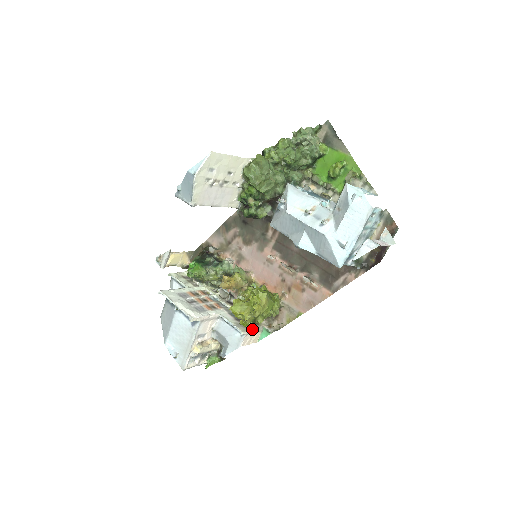
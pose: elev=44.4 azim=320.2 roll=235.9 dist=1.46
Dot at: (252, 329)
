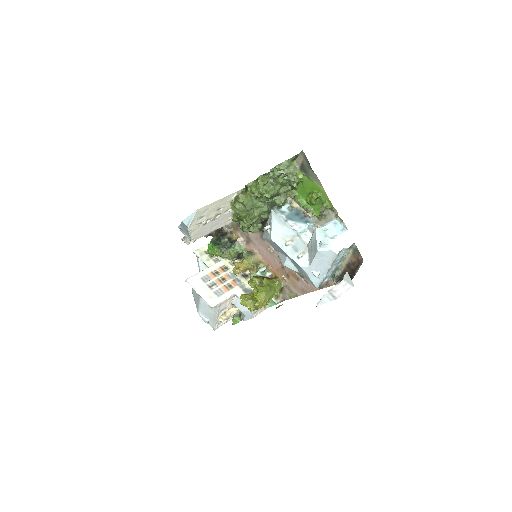
Dot at: occluded
